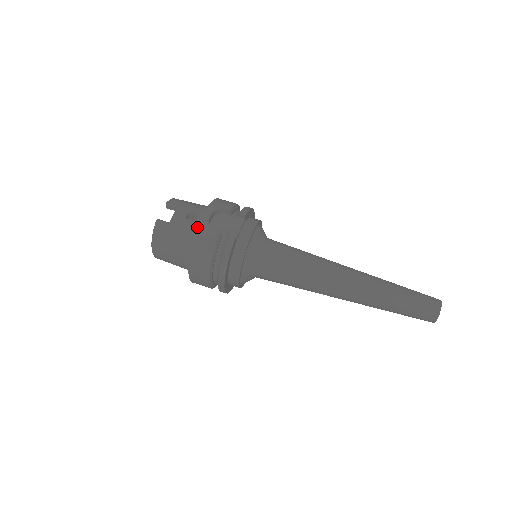
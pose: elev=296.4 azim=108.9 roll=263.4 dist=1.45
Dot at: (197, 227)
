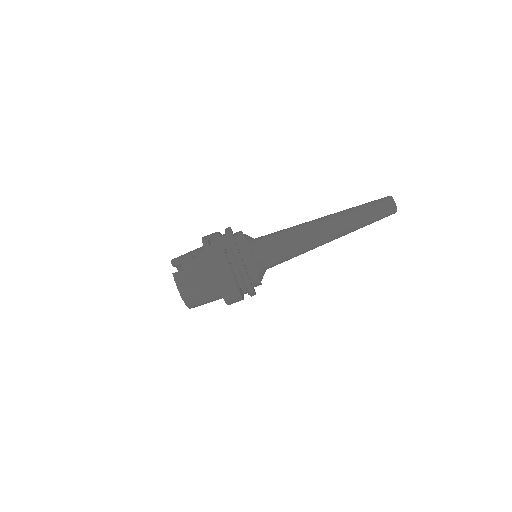
Dot at: (204, 257)
